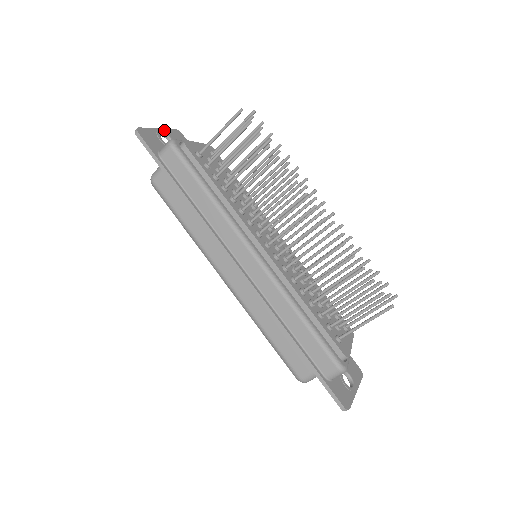
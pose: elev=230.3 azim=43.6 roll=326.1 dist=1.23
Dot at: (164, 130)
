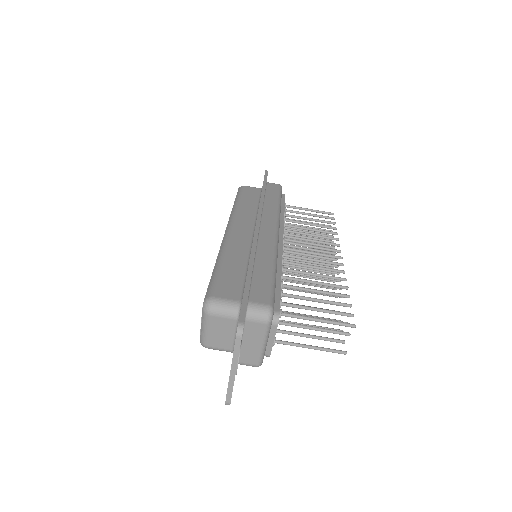
Dot at: occluded
